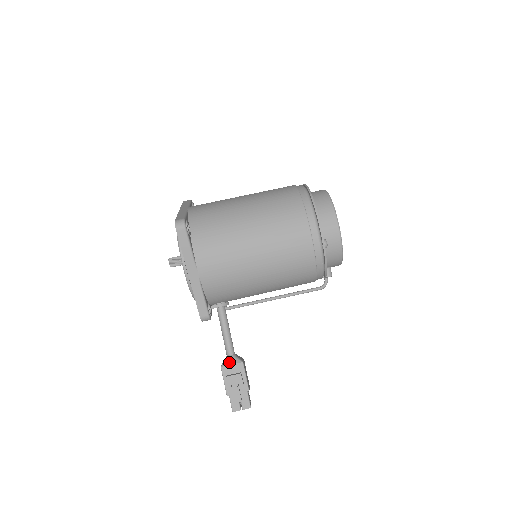
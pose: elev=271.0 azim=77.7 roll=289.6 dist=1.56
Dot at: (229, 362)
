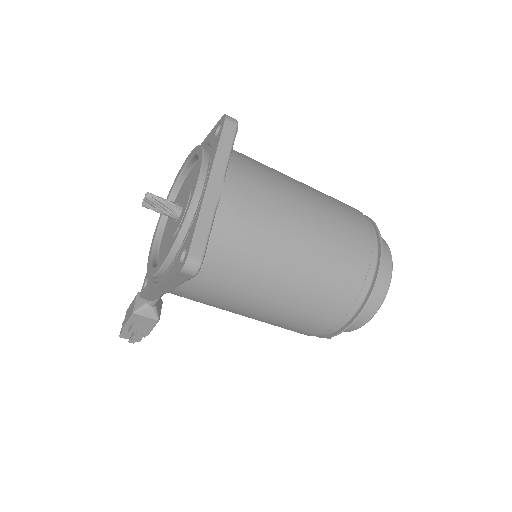
Dot at: (145, 313)
